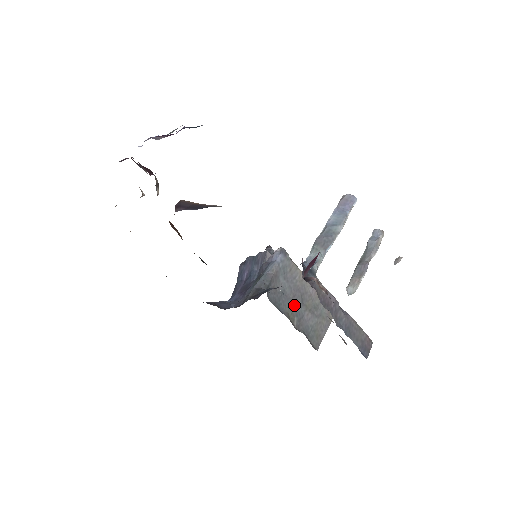
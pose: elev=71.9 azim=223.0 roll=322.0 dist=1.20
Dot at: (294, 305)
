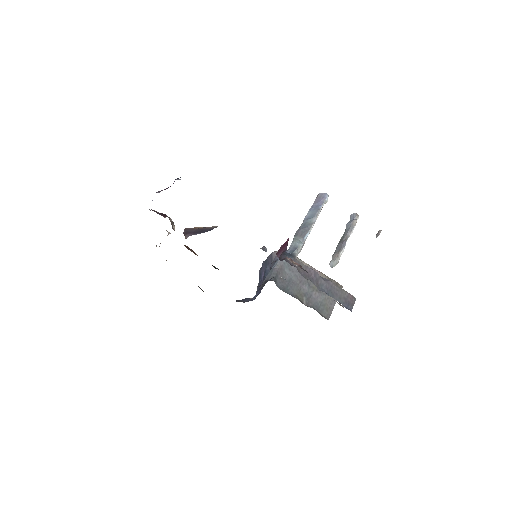
Dot at: (302, 288)
